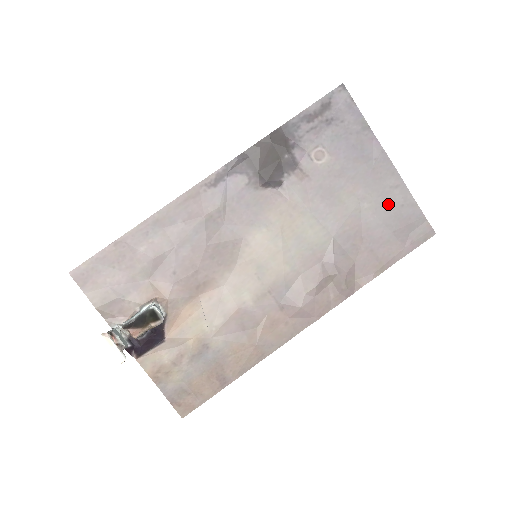
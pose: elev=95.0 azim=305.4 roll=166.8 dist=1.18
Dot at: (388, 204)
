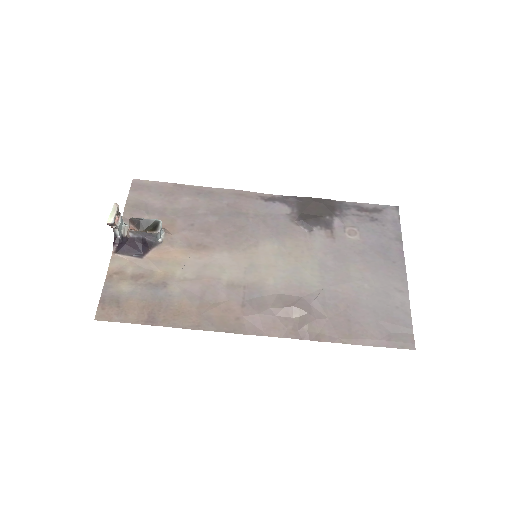
Dot at: (385, 298)
